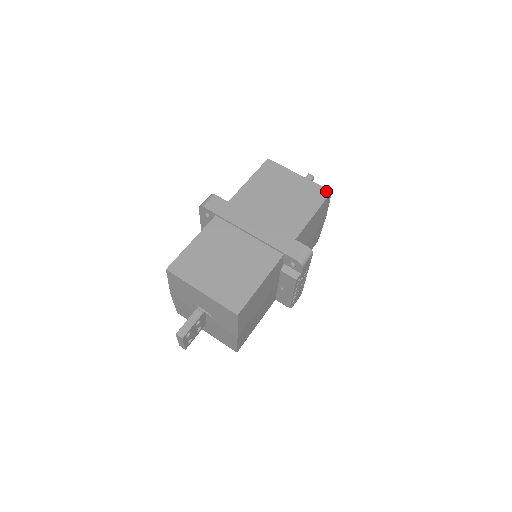
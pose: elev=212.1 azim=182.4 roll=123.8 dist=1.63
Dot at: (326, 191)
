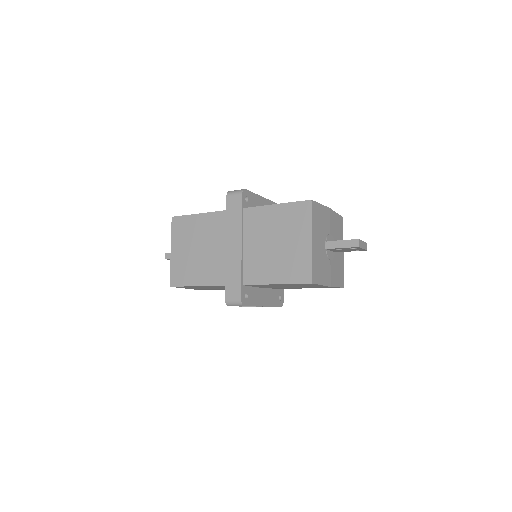
Dot at: (309, 278)
